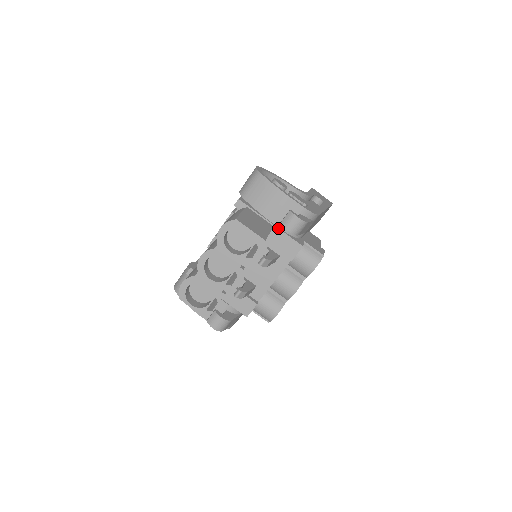
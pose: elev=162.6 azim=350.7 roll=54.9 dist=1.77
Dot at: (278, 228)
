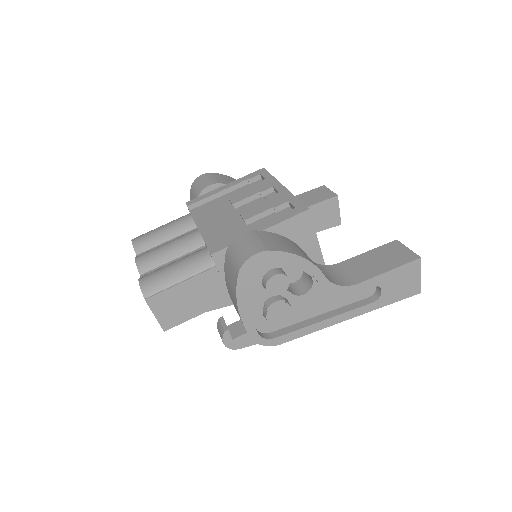
Dot at: occluded
